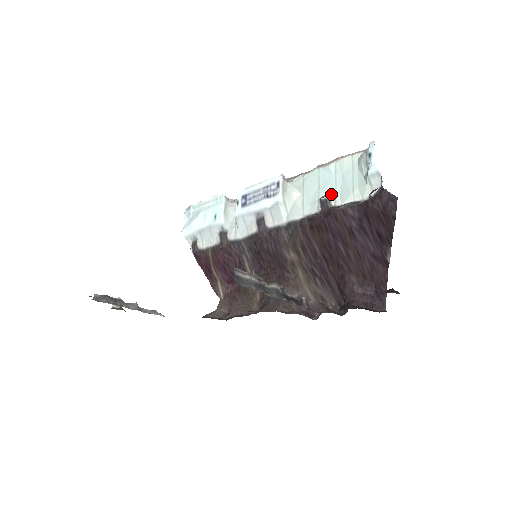
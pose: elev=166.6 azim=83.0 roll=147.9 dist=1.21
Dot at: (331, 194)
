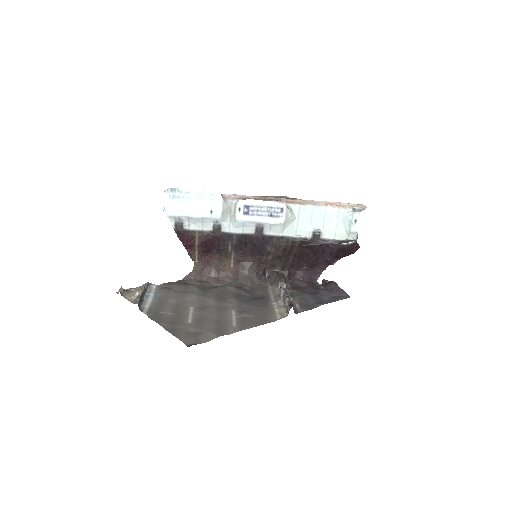
Dot at: (320, 230)
